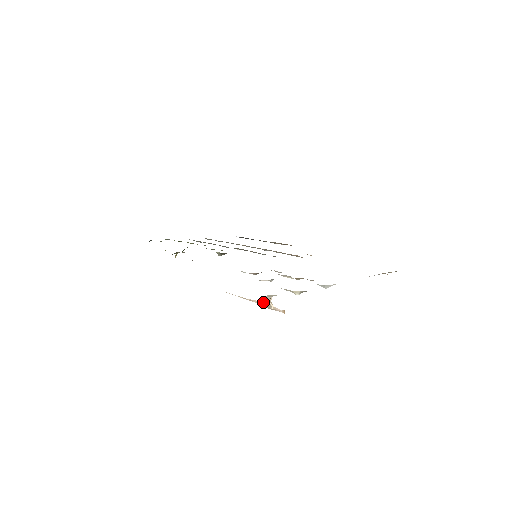
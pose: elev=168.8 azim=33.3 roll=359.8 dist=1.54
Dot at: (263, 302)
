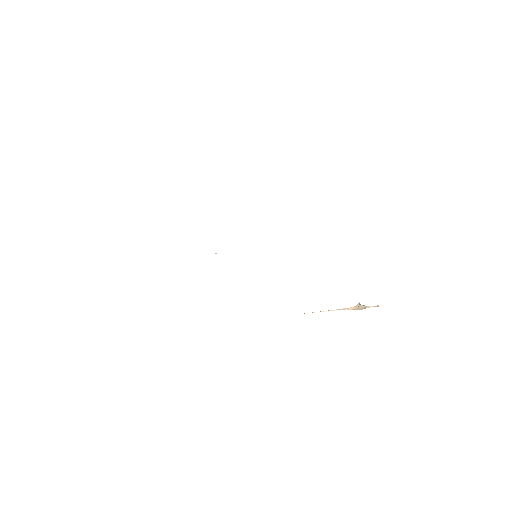
Dot at: (355, 307)
